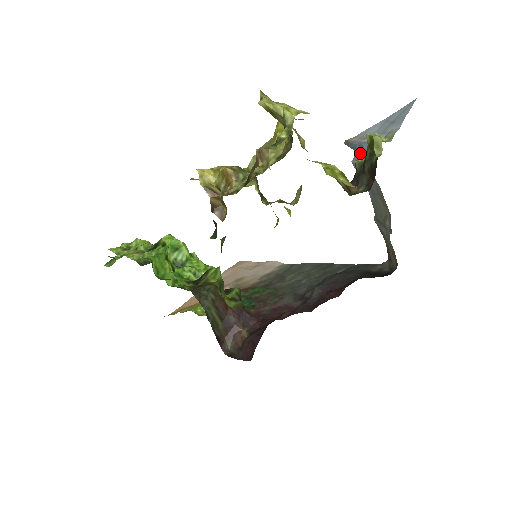
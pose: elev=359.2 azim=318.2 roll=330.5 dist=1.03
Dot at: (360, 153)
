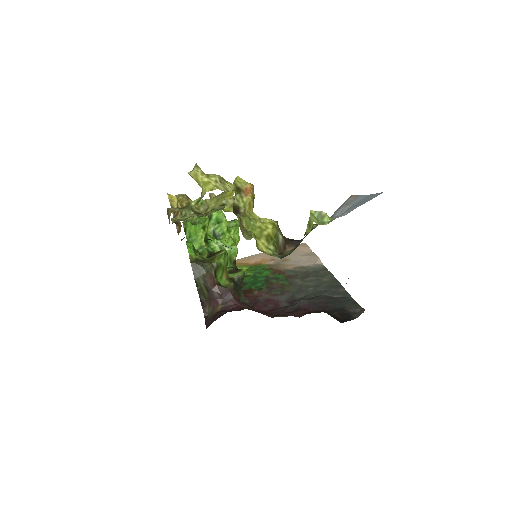
Dot at: occluded
